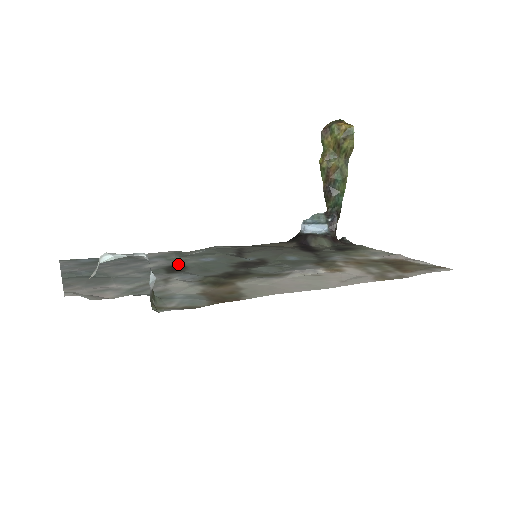
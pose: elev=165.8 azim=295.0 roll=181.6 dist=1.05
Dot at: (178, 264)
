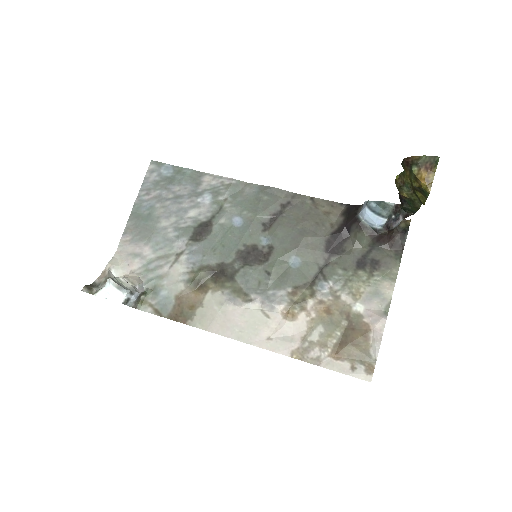
Dot at: (210, 221)
